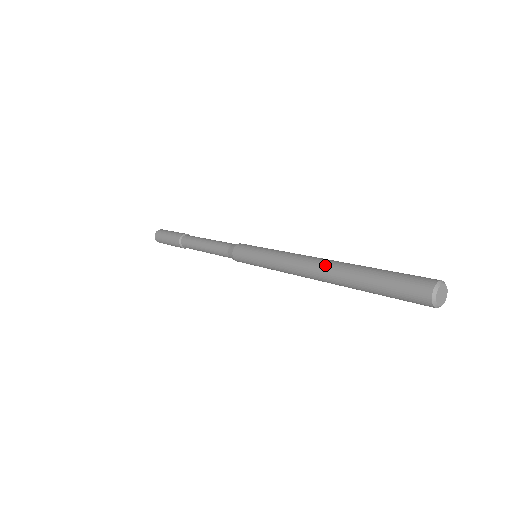
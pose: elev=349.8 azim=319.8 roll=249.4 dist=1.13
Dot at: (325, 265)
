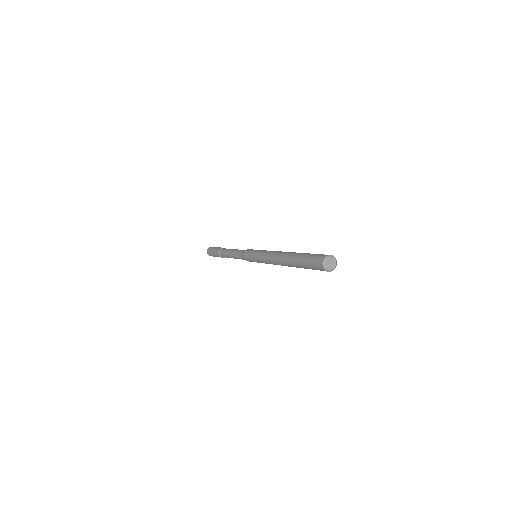
Dot at: (288, 252)
